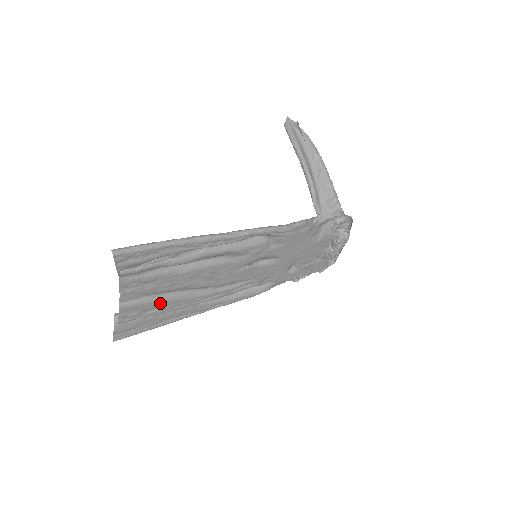
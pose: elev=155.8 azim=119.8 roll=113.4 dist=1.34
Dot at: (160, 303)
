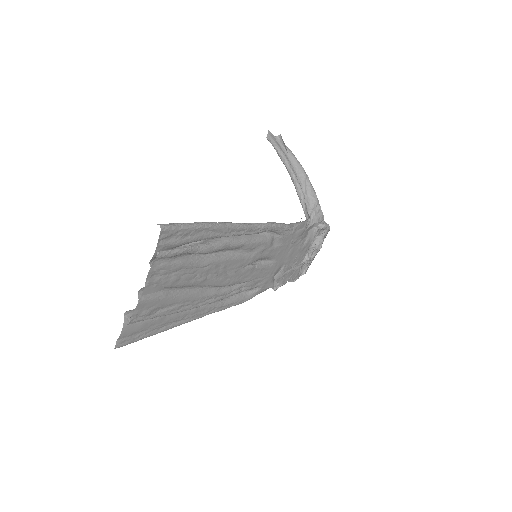
Dot at: (172, 300)
